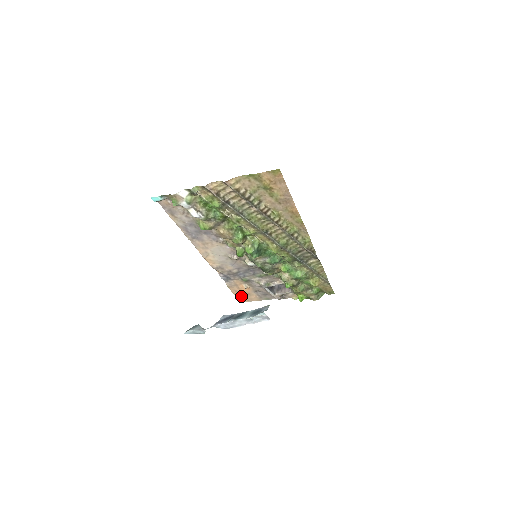
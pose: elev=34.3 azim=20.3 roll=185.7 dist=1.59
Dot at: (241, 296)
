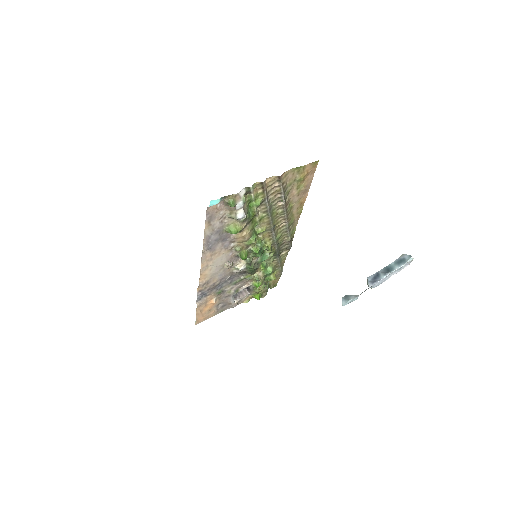
Dot at: (201, 316)
